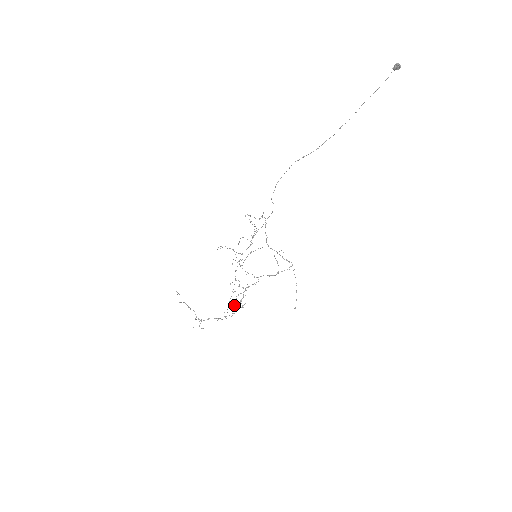
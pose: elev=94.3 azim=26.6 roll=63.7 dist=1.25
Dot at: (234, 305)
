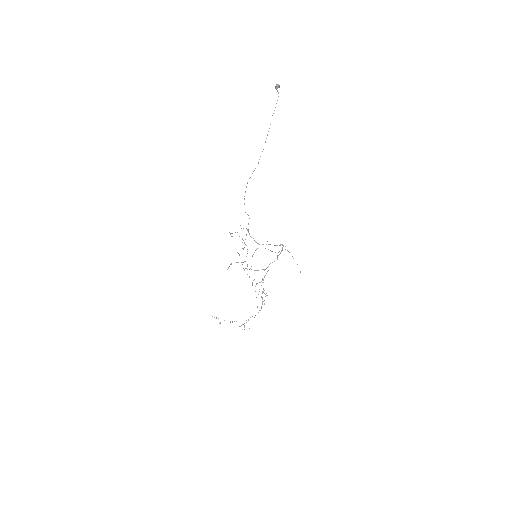
Dot at: occluded
